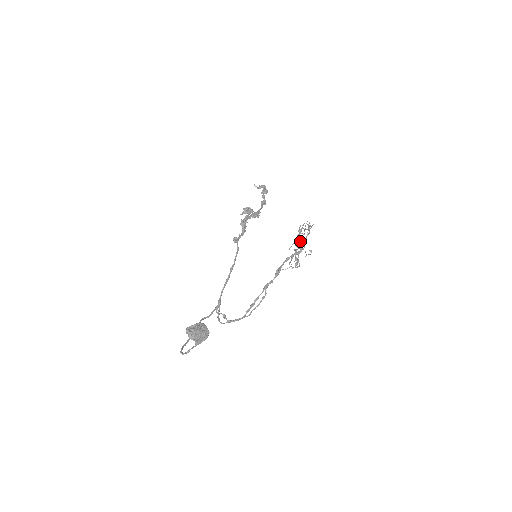
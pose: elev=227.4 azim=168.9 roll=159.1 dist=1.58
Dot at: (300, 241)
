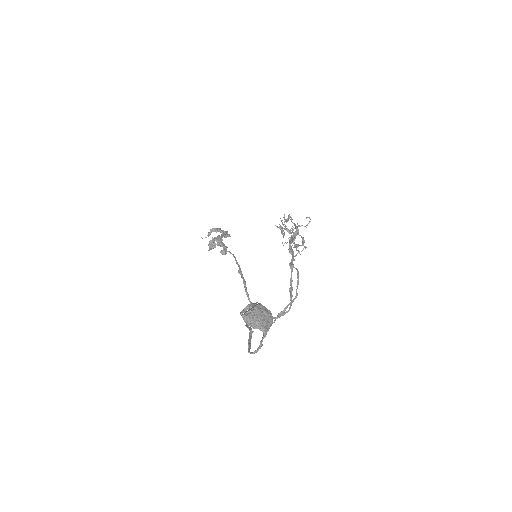
Dot at: occluded
